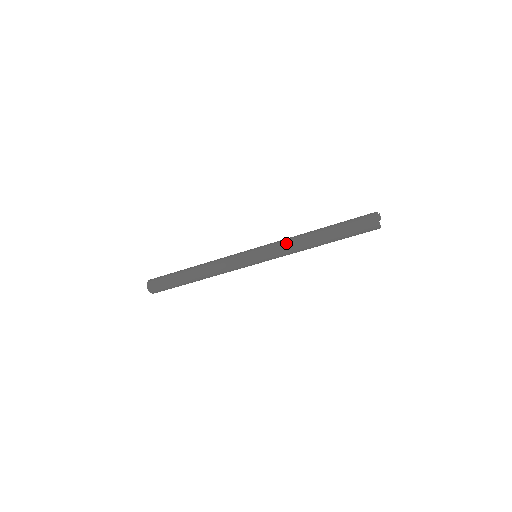
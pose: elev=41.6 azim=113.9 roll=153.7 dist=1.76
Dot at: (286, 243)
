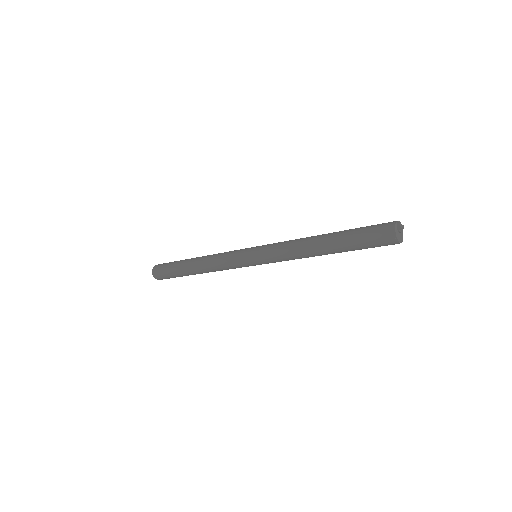
Dot at: (287, 242)
